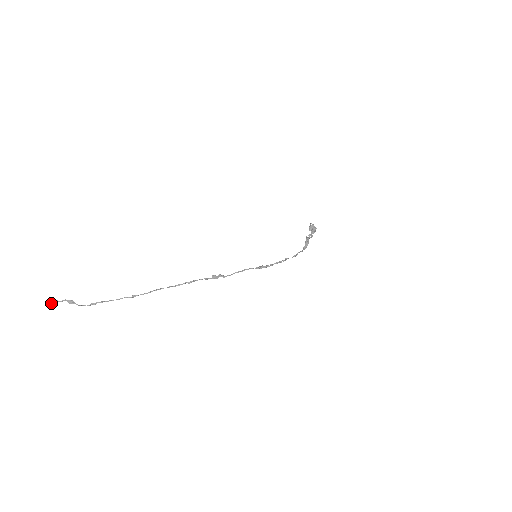
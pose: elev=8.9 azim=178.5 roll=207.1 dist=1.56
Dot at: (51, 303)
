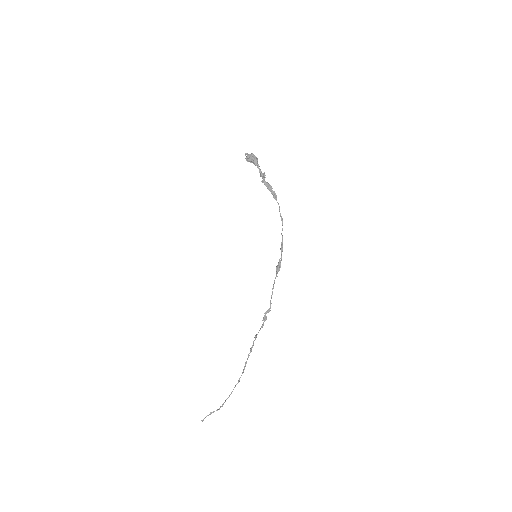
Dot at: occluded
